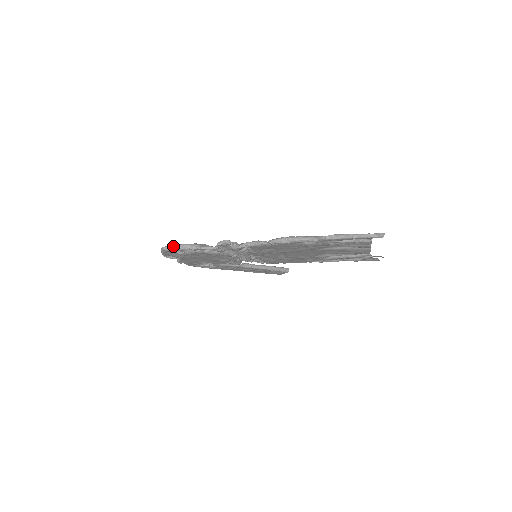
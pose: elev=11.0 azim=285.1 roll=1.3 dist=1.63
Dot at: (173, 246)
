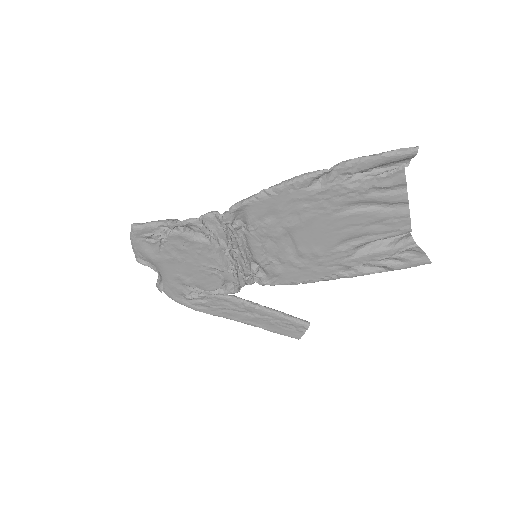
Dot at: (145, 223)
